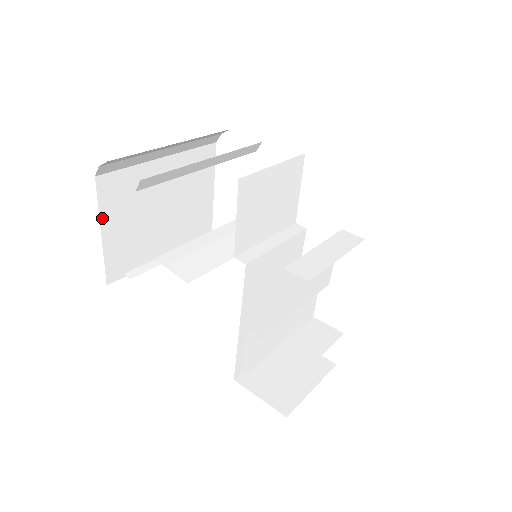
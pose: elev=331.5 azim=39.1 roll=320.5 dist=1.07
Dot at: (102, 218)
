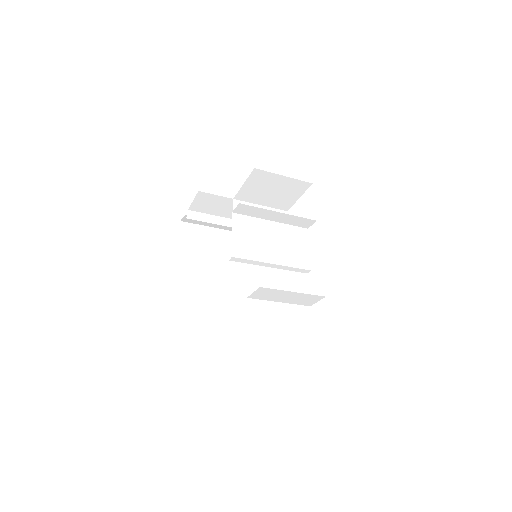
Dot at: (177, 260)
